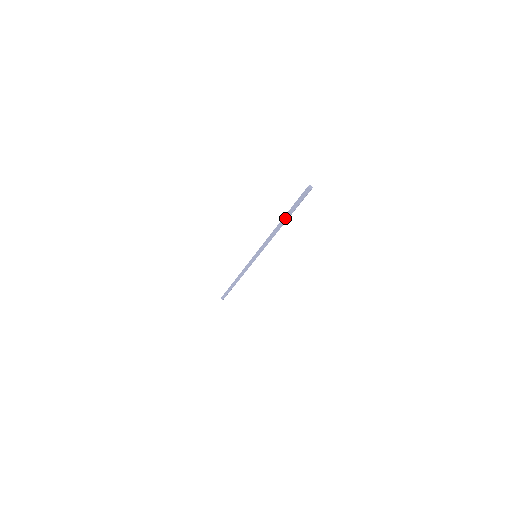
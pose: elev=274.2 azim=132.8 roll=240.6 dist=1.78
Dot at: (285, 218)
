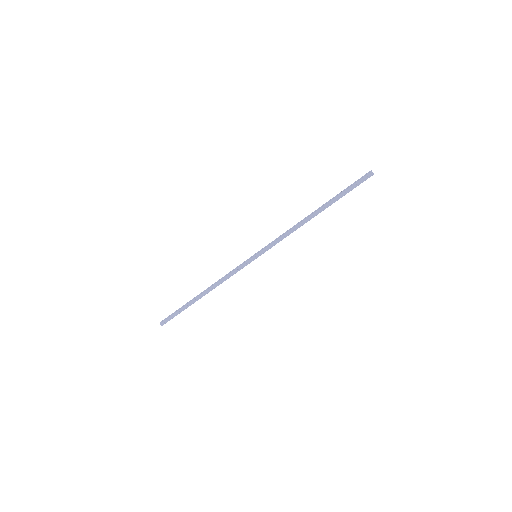
Dot at: (326, 206)
